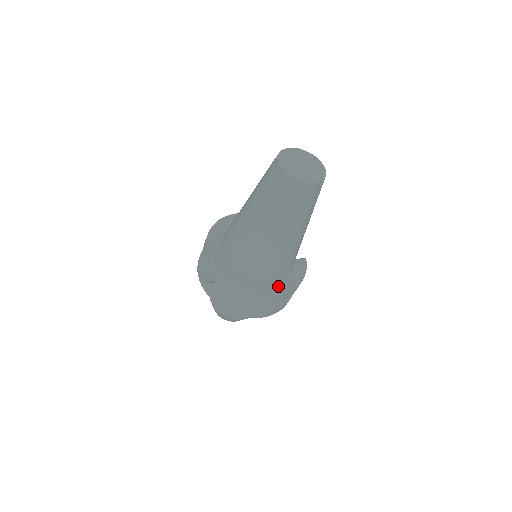
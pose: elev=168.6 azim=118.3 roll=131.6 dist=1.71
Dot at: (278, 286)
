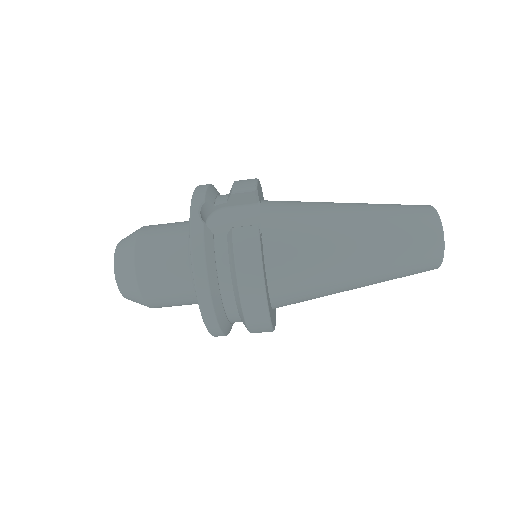
Dot at: occluded
